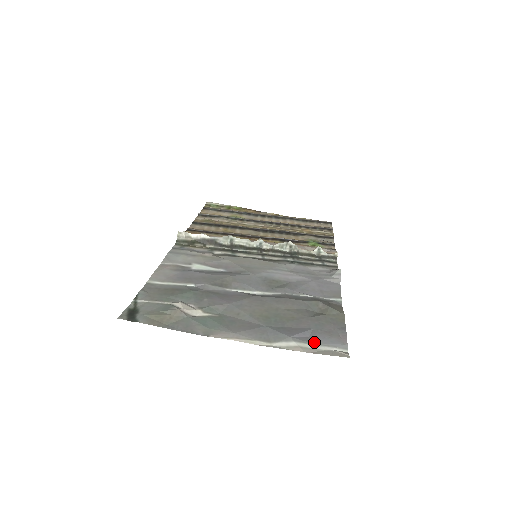
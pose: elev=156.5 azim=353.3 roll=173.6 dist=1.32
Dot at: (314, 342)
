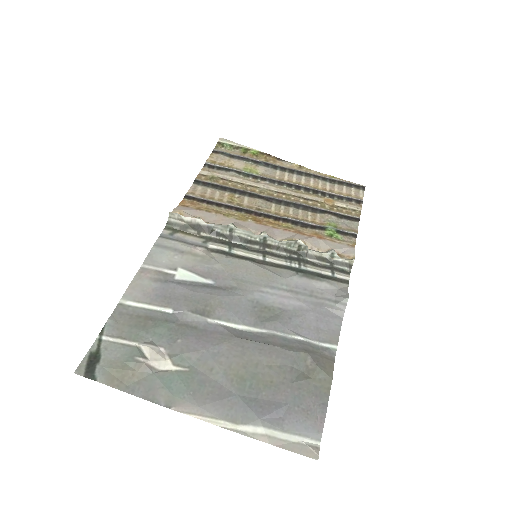
Dot at: (285, 428)
